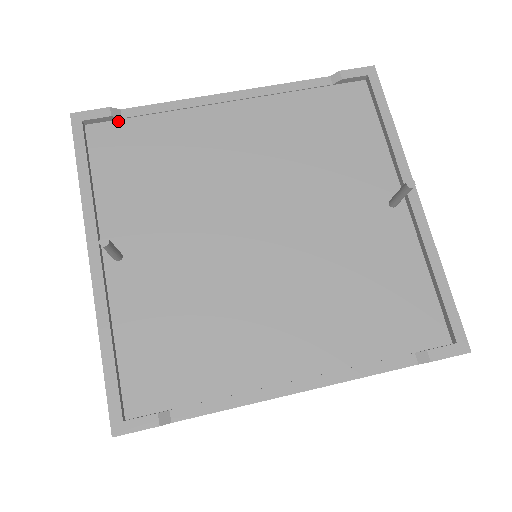
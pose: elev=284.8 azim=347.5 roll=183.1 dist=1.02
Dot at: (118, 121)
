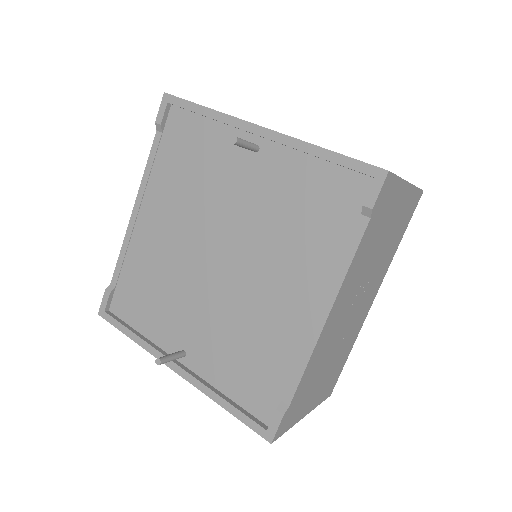
Dot at: (116, 290)
